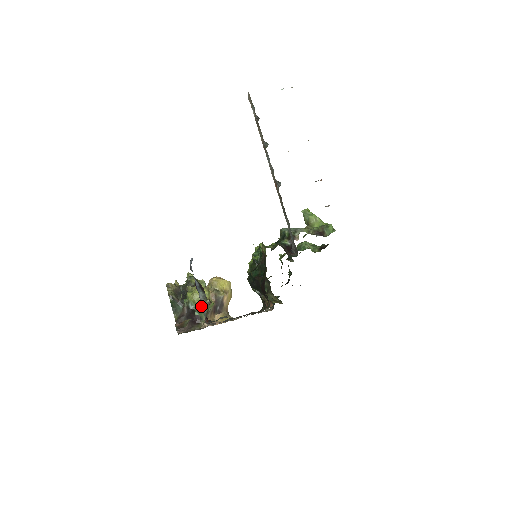
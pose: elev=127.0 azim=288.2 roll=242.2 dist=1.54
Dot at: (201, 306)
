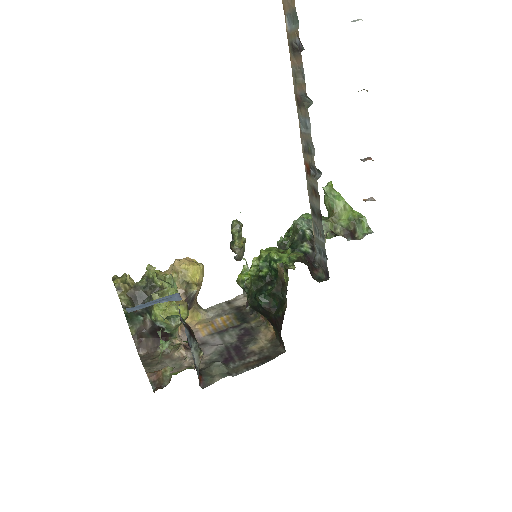
Dot at: (175, 326)
